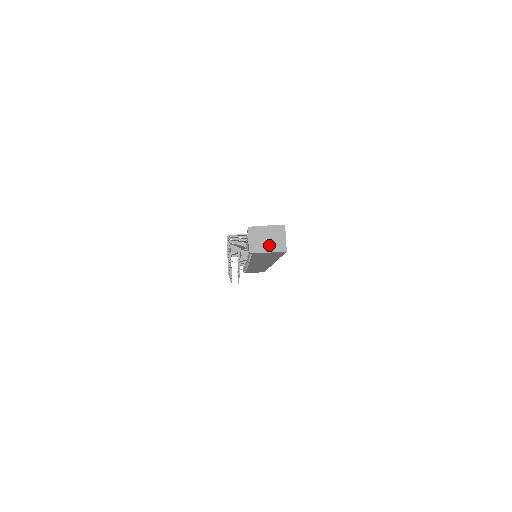
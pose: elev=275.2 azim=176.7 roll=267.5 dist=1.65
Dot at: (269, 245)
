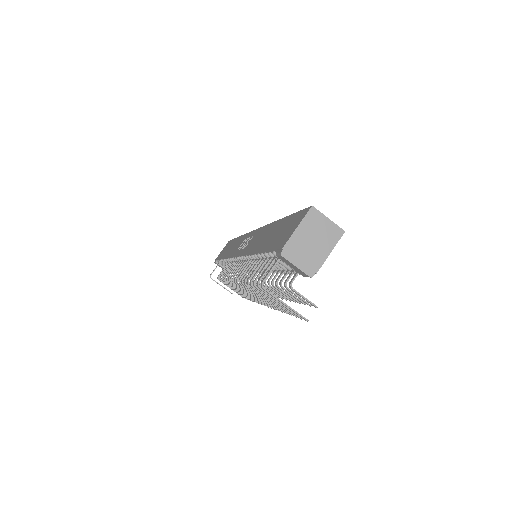
Dot at: (321, 246)
